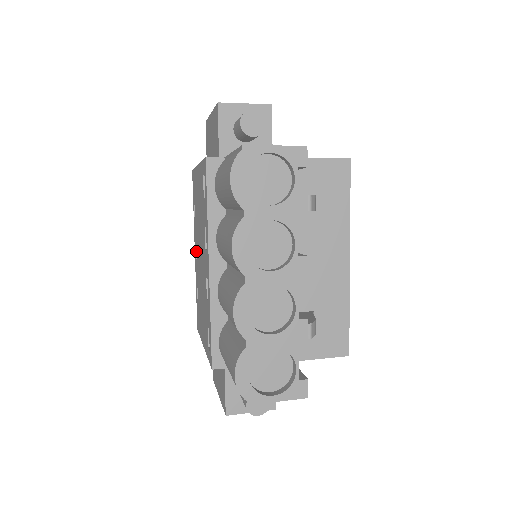
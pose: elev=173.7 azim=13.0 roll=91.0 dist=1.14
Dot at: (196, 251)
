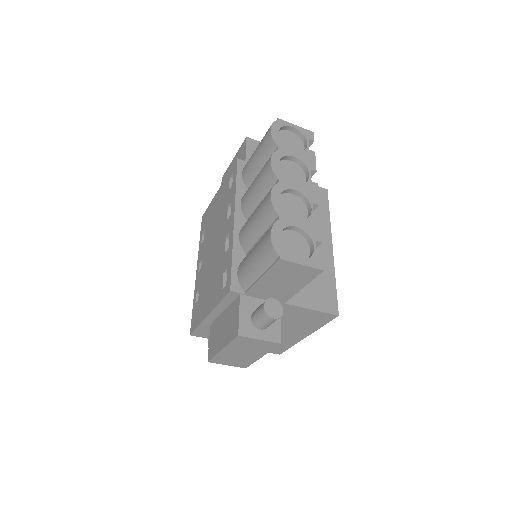
Dot at: (199, 267)
